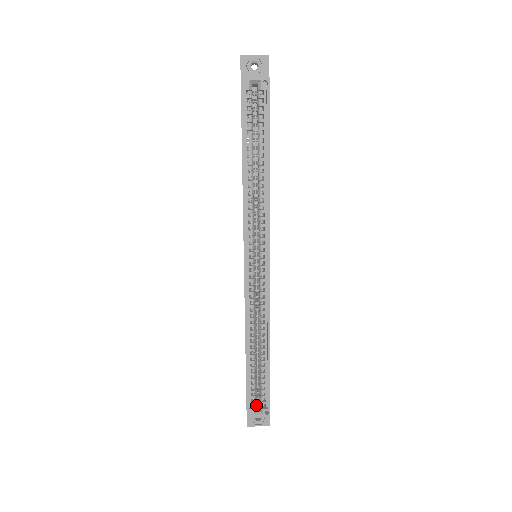
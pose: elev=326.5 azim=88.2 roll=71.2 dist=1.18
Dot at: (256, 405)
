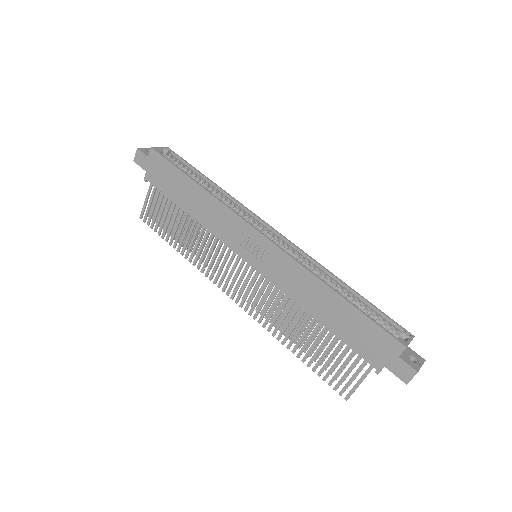
Dot at: occluded
